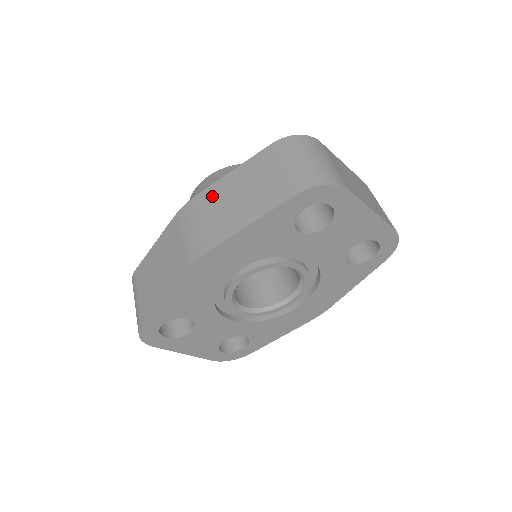
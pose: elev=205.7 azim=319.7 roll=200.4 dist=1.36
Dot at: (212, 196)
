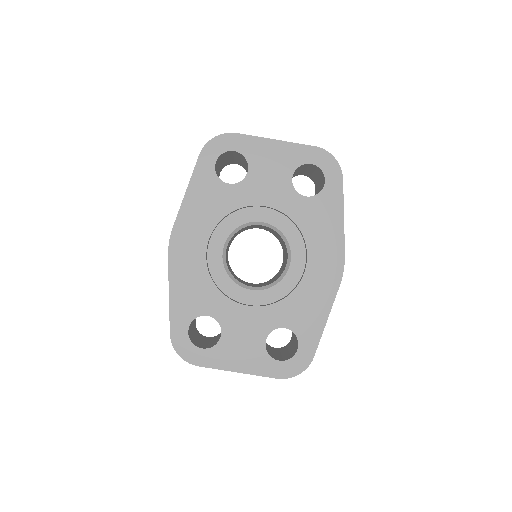
Dot at: occluded
